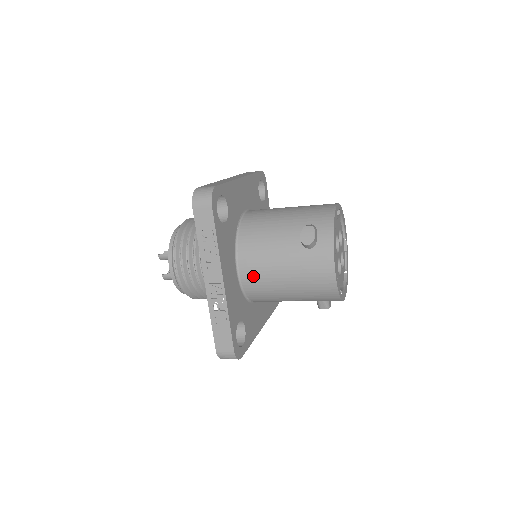
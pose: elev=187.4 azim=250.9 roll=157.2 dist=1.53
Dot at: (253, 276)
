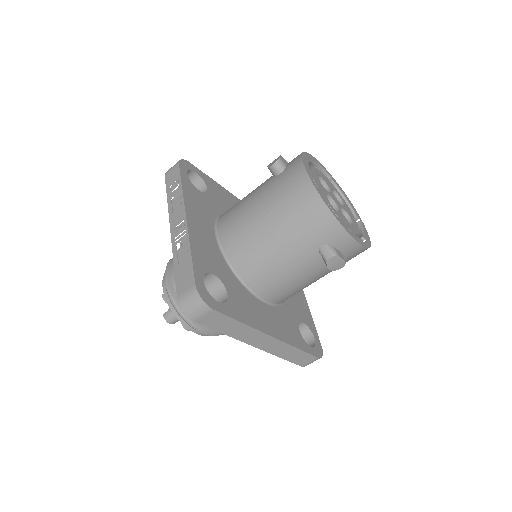
Dot at: (232, 232)
